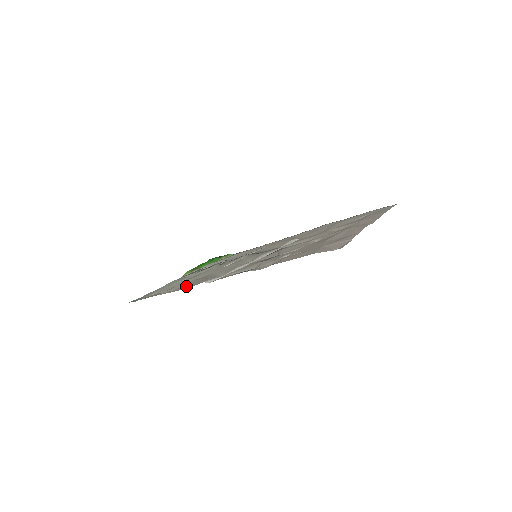
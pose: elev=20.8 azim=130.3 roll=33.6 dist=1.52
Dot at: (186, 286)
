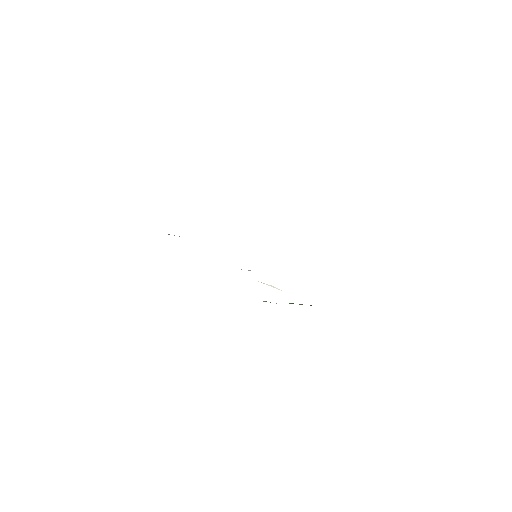
Dot at: occluded
